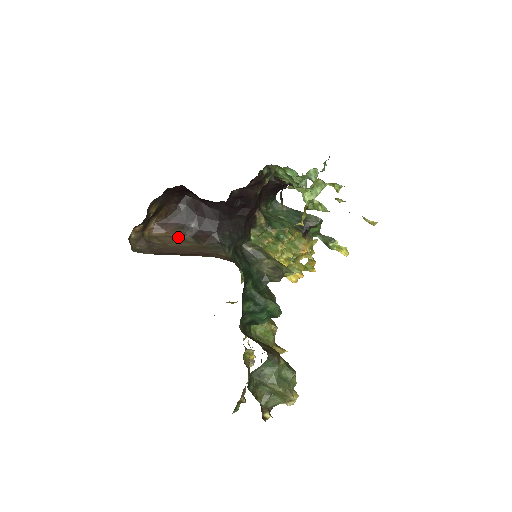
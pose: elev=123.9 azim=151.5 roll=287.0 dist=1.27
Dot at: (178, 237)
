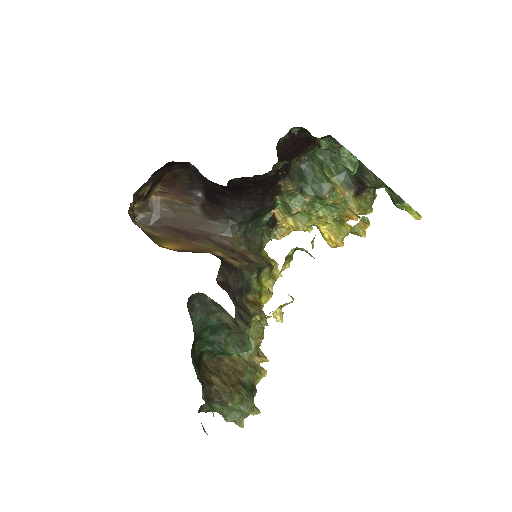
Dot at: (185, 205)
